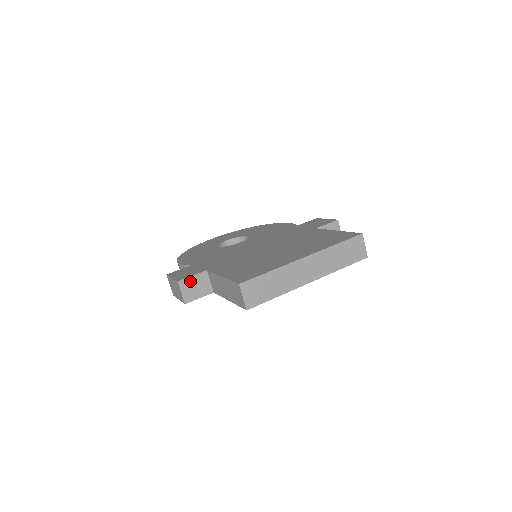
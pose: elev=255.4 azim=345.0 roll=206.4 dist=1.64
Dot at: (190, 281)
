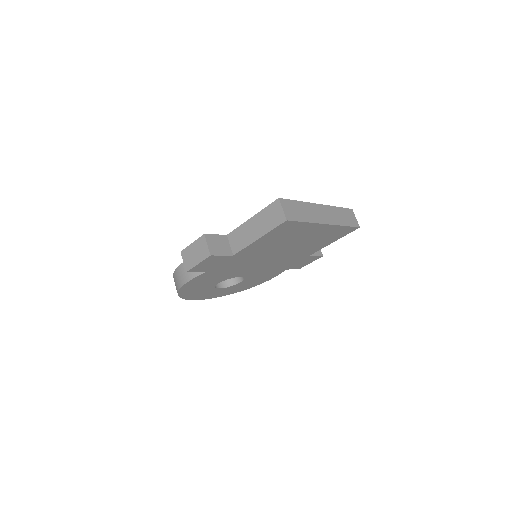
Dot at: (214, 238)
